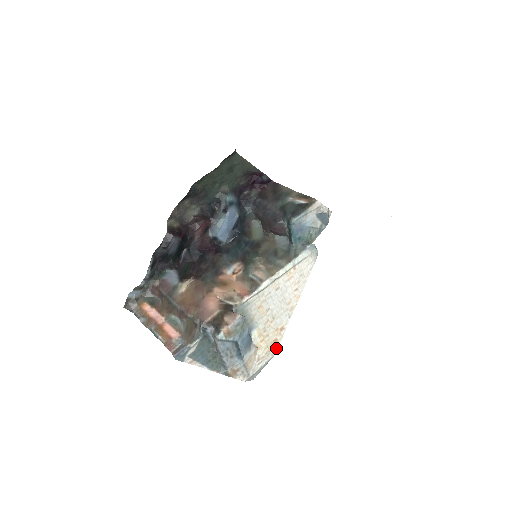
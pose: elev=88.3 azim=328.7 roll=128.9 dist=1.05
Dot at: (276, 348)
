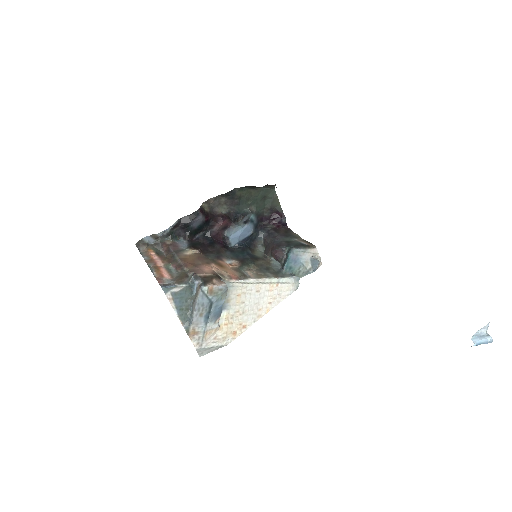
Dot at: (232, 339)
